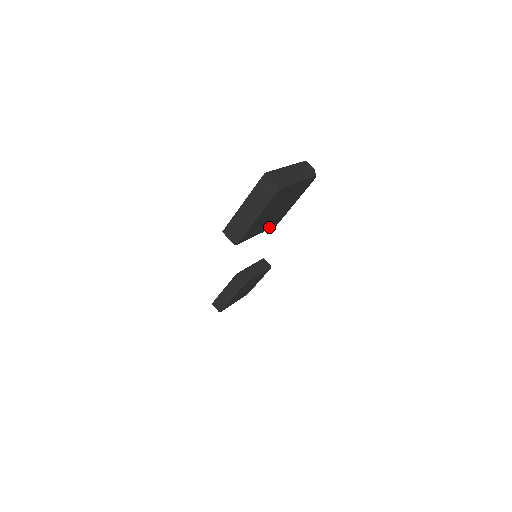
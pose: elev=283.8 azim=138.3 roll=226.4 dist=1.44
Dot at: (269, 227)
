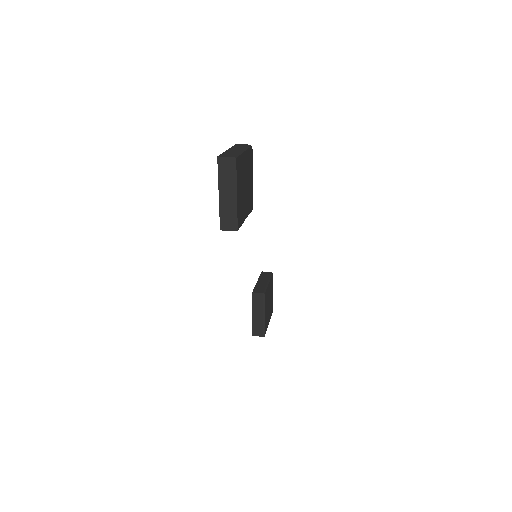
Dot at: (249, 211)
